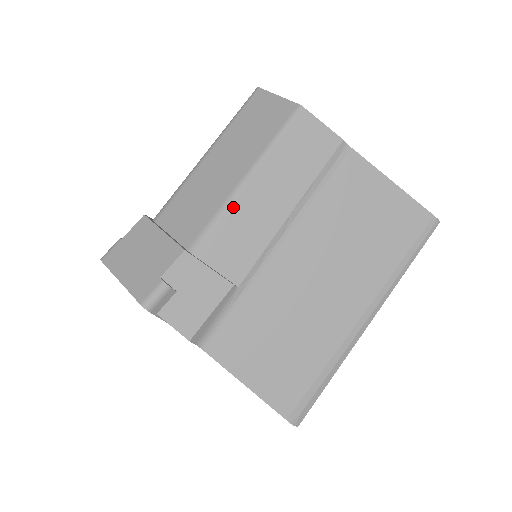
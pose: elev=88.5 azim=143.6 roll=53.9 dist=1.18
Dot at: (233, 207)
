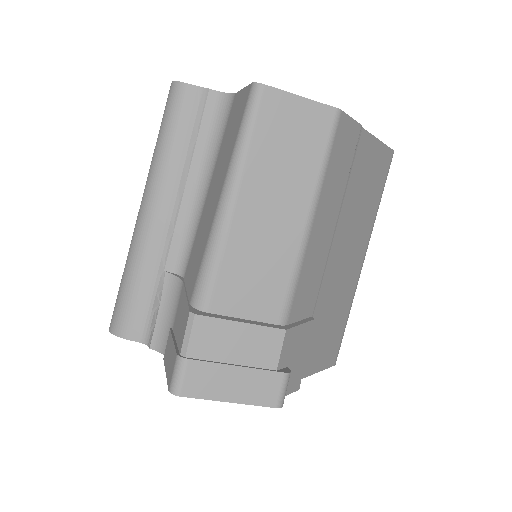
Dot at: (305, 257)
